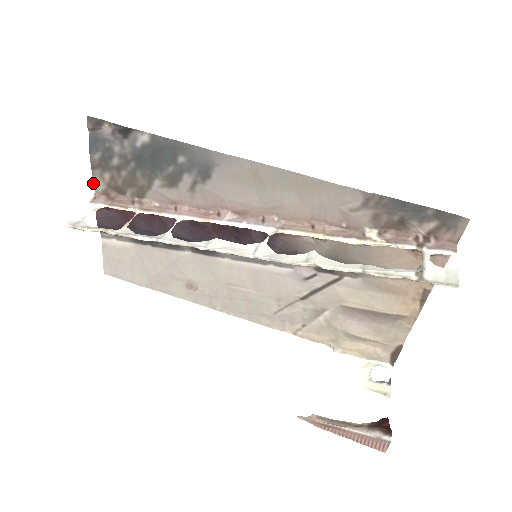
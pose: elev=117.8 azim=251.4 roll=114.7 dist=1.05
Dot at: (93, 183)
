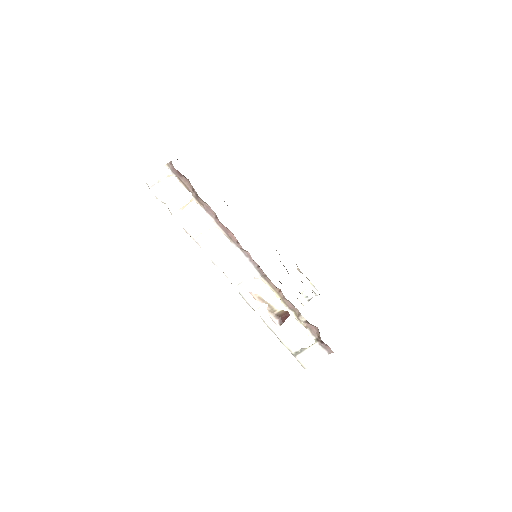
Dot at: occluded
